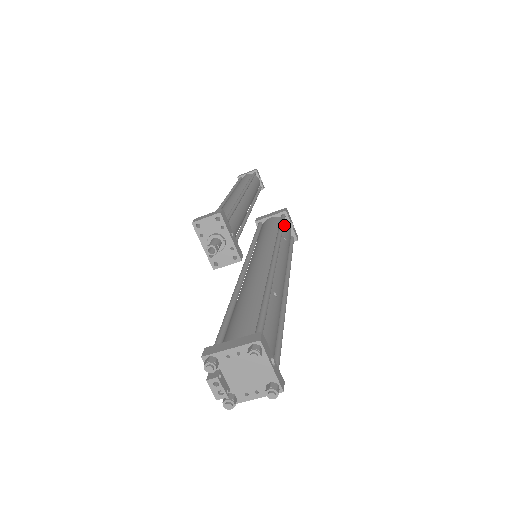
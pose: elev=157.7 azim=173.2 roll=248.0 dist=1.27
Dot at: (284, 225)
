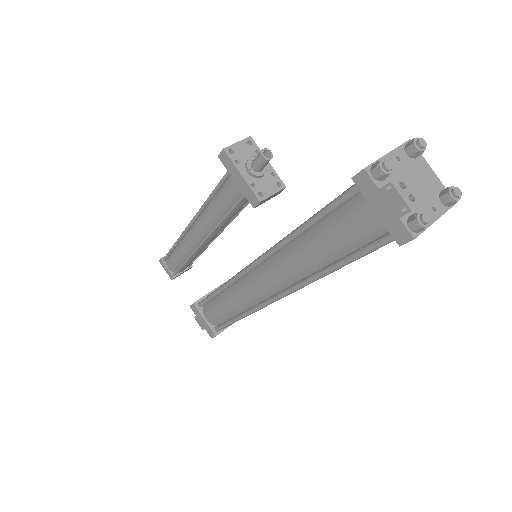
Dot at: occluded
